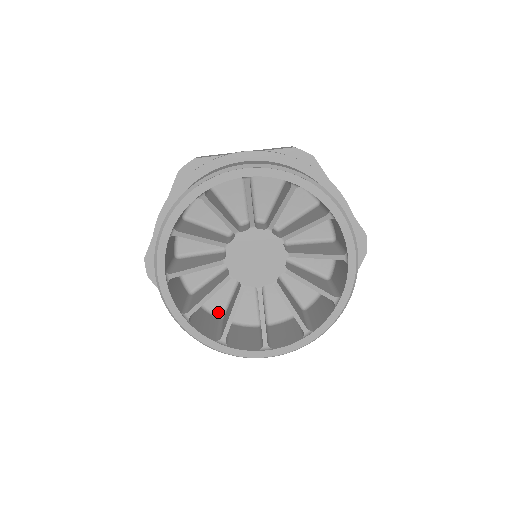
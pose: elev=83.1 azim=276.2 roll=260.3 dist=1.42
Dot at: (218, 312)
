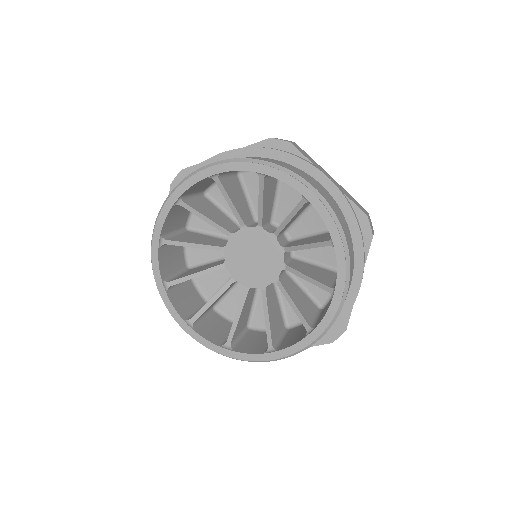
Dot at: (191, 261)
